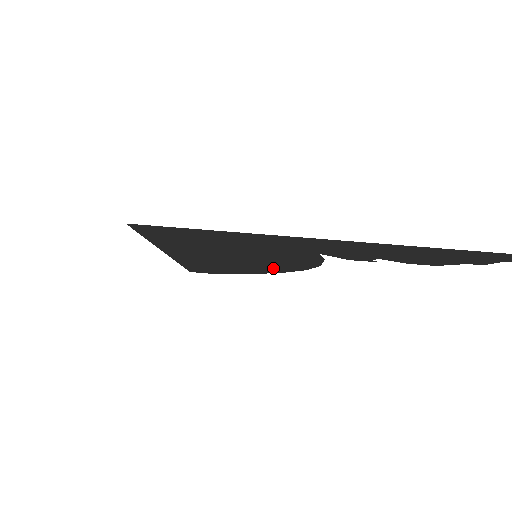
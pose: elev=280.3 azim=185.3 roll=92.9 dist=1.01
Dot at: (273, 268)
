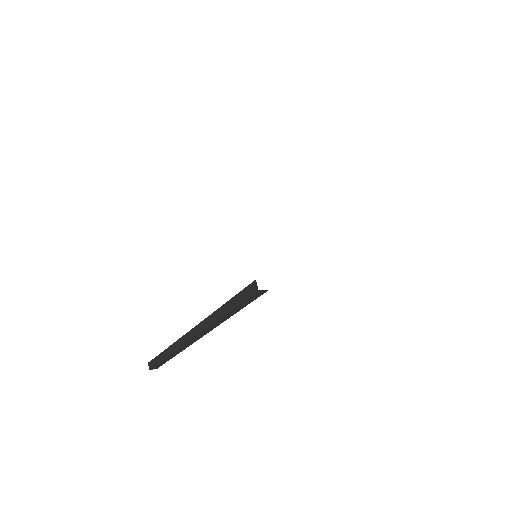
Dot at: occluded
